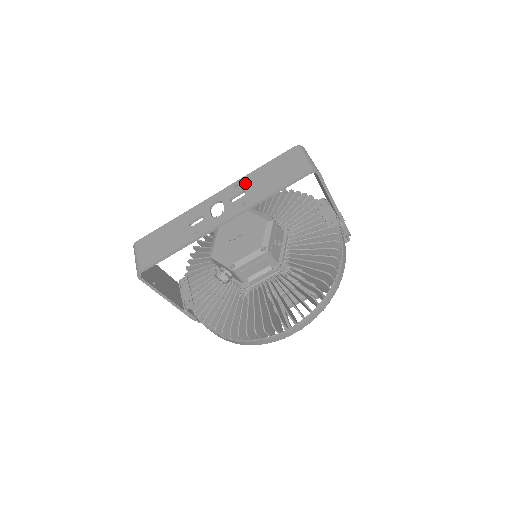
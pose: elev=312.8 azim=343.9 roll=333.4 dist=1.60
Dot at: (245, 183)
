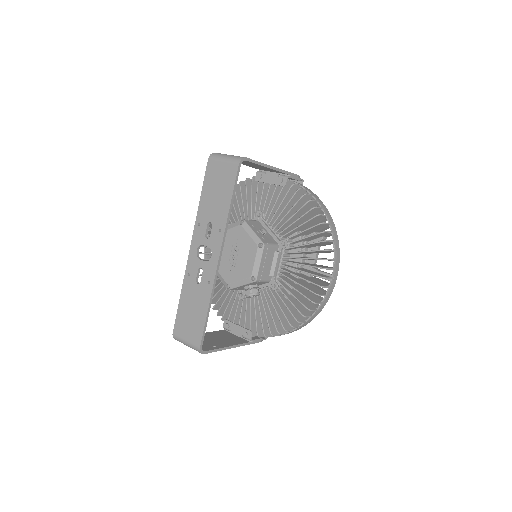
Dot at: (203, 217)
